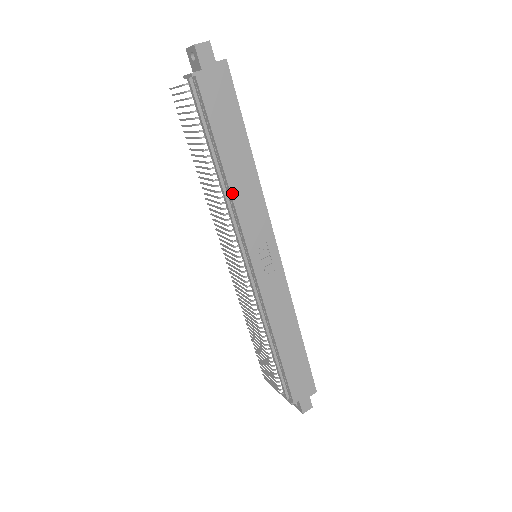
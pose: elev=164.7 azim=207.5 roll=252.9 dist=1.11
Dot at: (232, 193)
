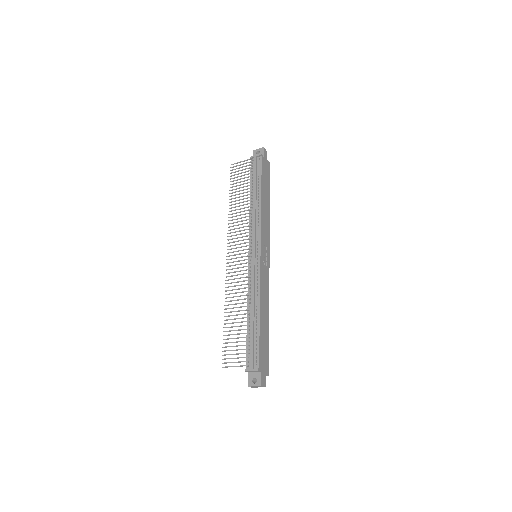
Dot at: (261, 210)
